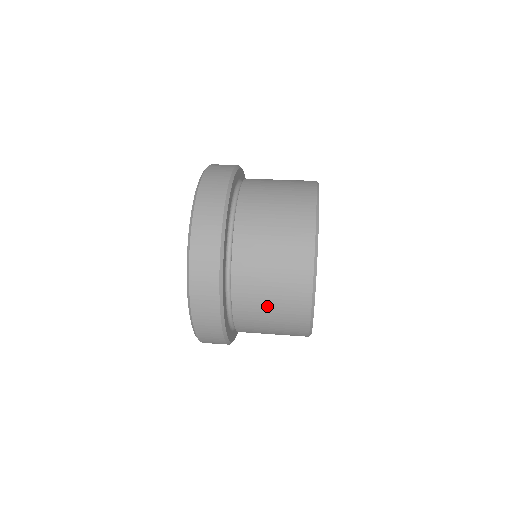
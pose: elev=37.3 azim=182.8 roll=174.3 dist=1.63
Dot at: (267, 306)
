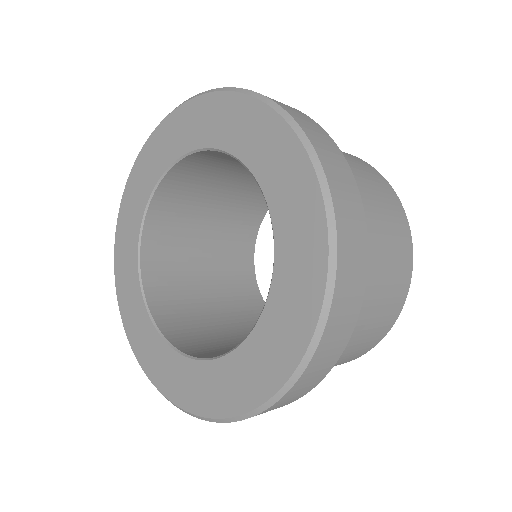
Dot at: occluded
